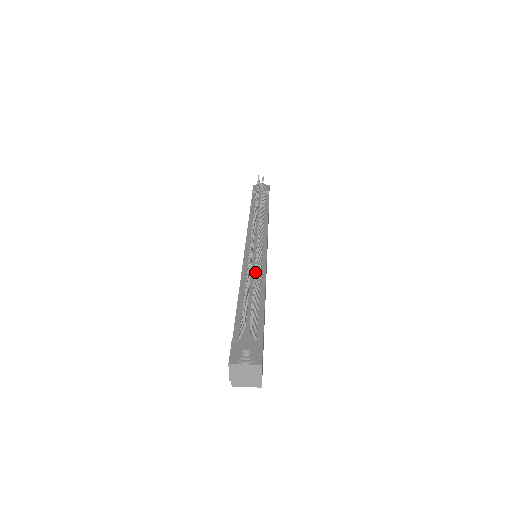
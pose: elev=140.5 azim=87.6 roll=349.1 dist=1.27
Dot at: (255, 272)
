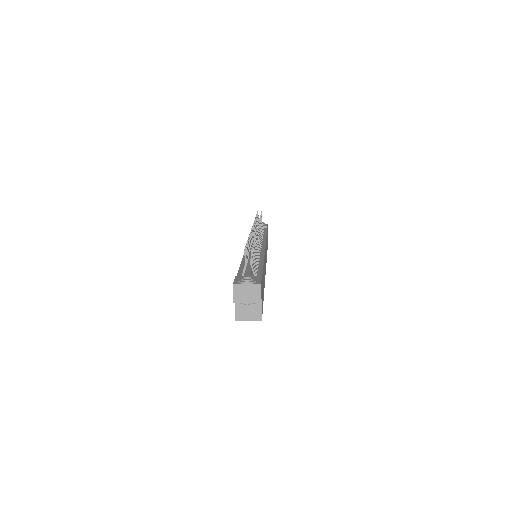
Dot at: (255, 240)
